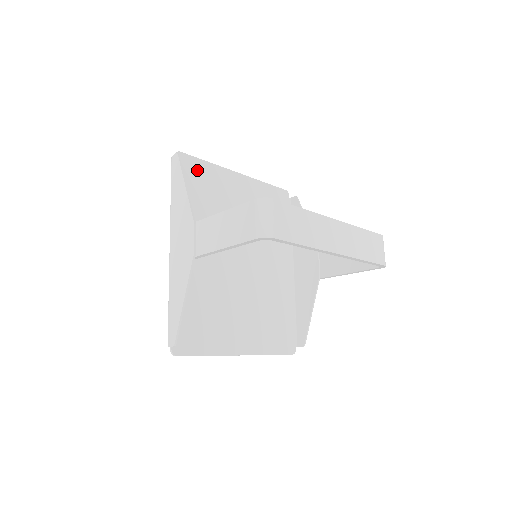
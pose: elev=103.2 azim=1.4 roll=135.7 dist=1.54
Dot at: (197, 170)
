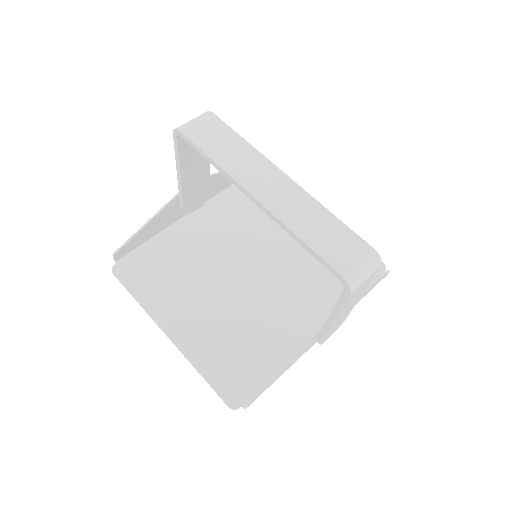
Dot at: occluded
